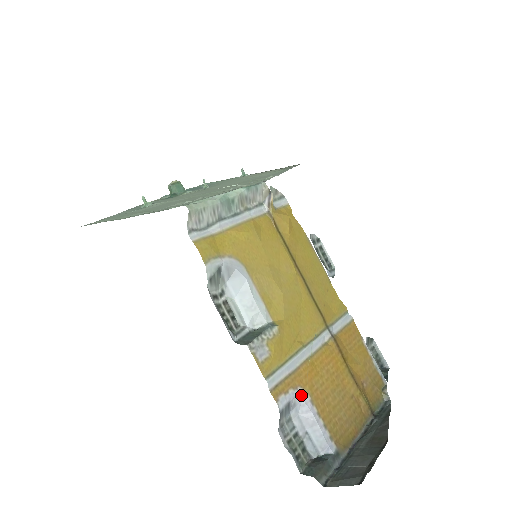
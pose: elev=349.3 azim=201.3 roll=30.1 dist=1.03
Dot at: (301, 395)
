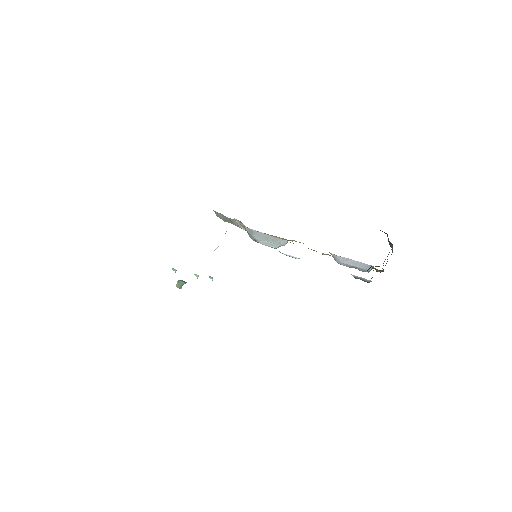
Dot at: (333, 254)
